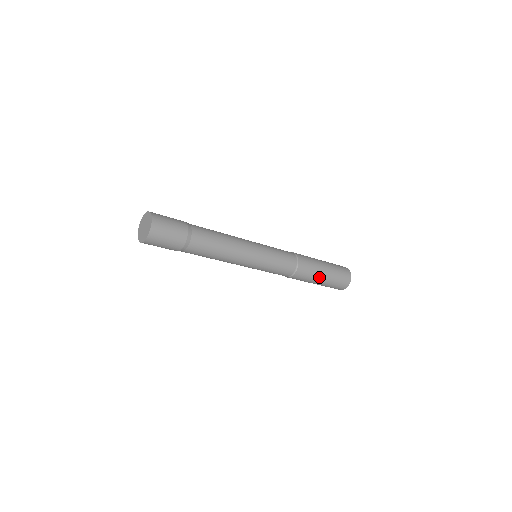
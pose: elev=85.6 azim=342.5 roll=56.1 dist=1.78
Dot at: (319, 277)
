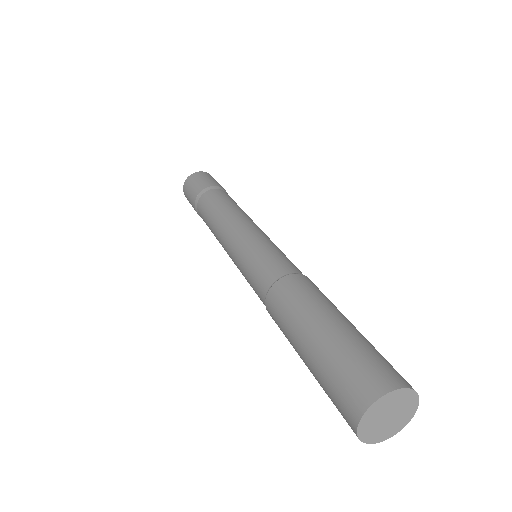
Dot at: (313, 319)
